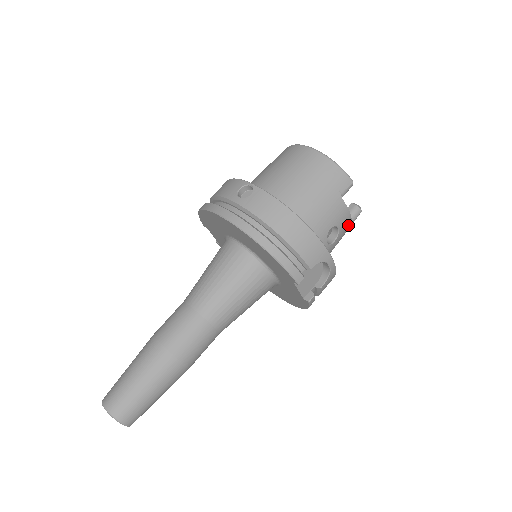
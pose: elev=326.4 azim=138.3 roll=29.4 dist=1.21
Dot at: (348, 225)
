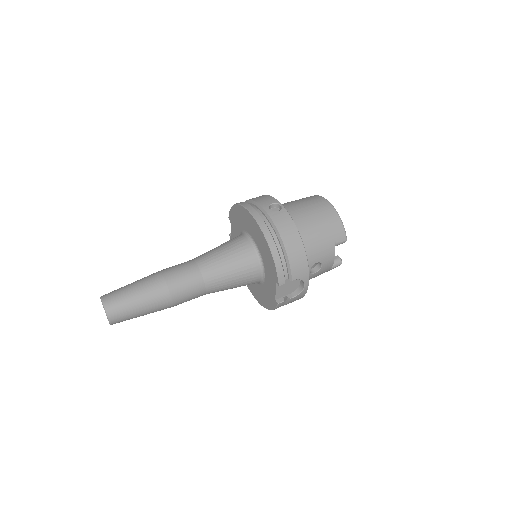
Dot at: (329, 268)
